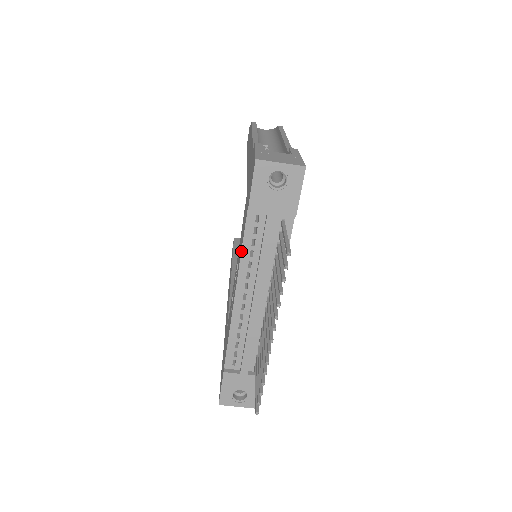
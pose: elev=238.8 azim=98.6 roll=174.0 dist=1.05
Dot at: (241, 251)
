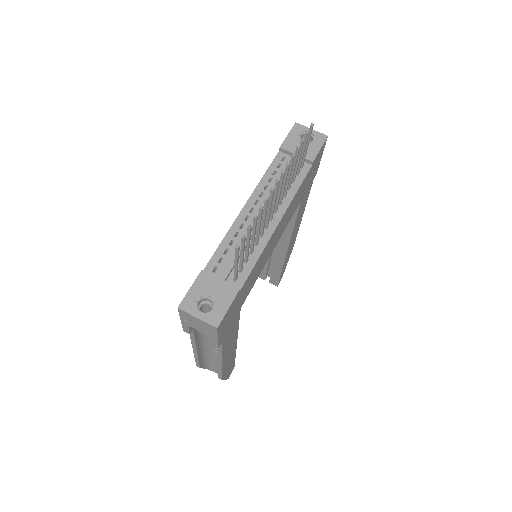
Dot at: (263, 176)
